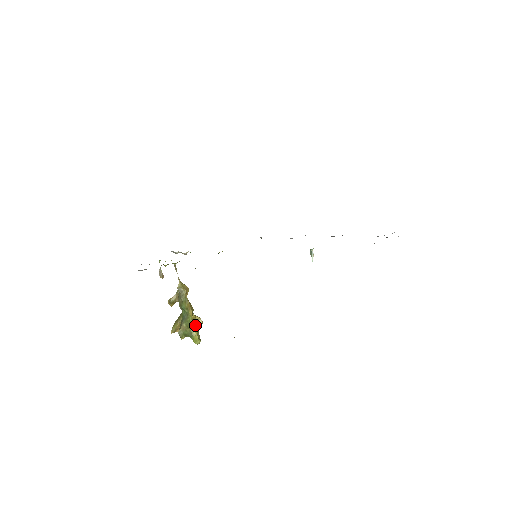
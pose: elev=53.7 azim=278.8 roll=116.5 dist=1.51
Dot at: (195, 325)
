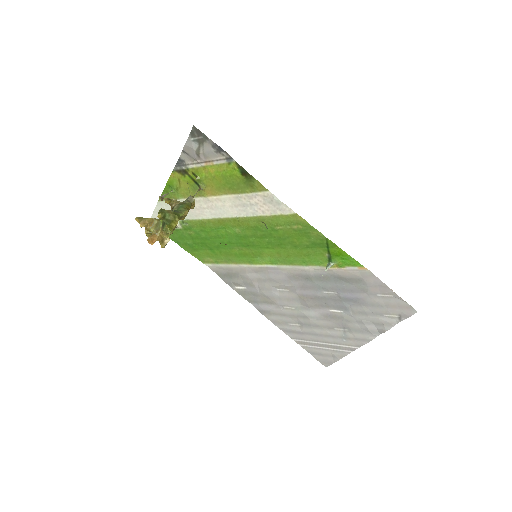
Dot at: occluded
